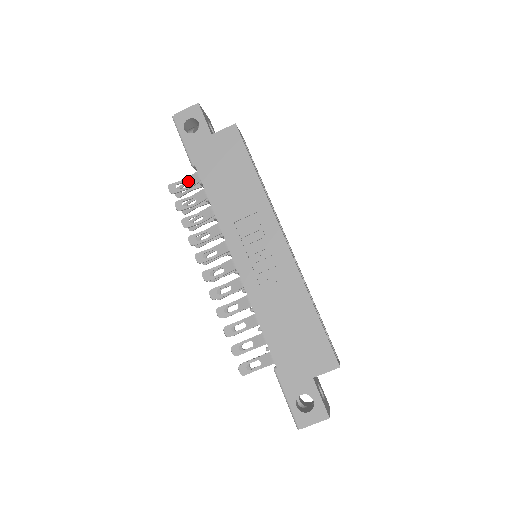
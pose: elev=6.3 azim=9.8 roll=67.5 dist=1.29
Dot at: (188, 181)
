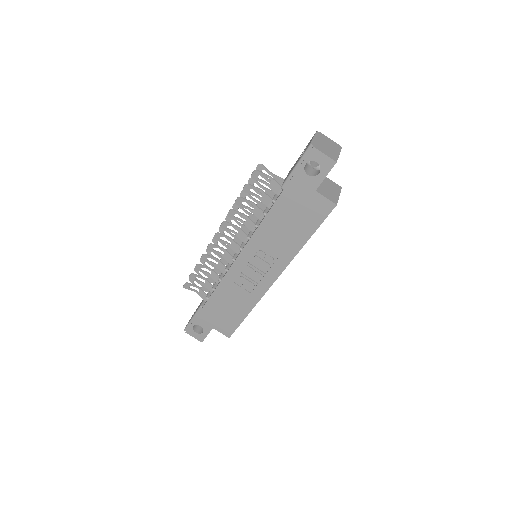
Dot at: (273, 174)
